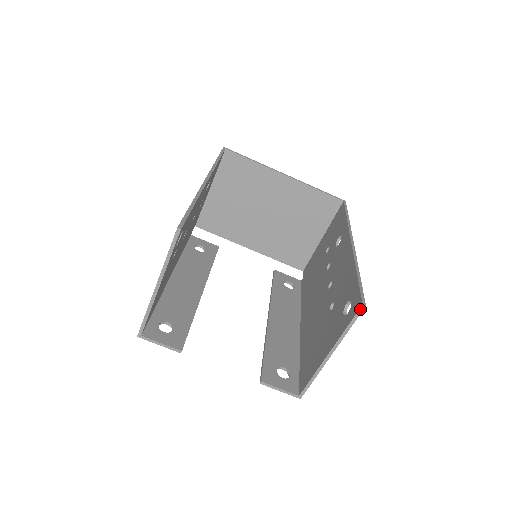
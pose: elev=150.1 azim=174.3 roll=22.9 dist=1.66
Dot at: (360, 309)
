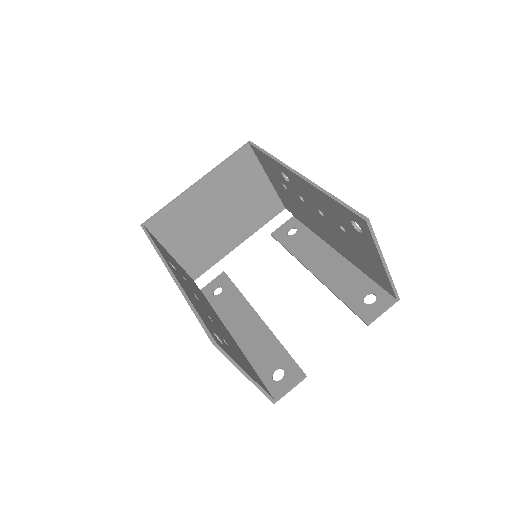
Dot at: (368, 225)
